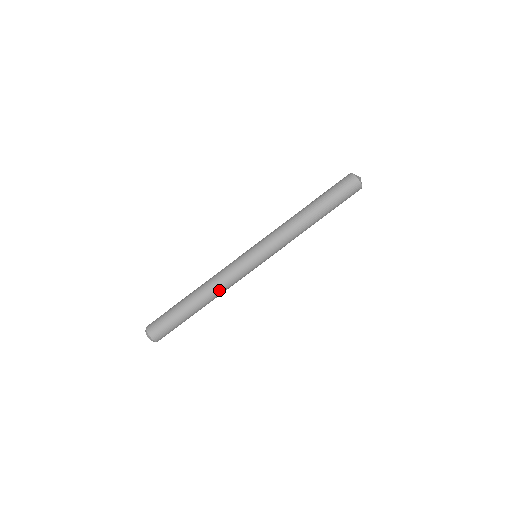
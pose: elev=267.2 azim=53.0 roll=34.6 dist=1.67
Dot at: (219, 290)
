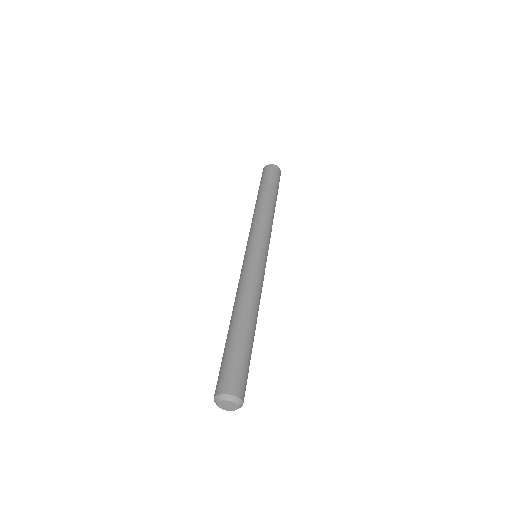
Dot at: (256, 297)
